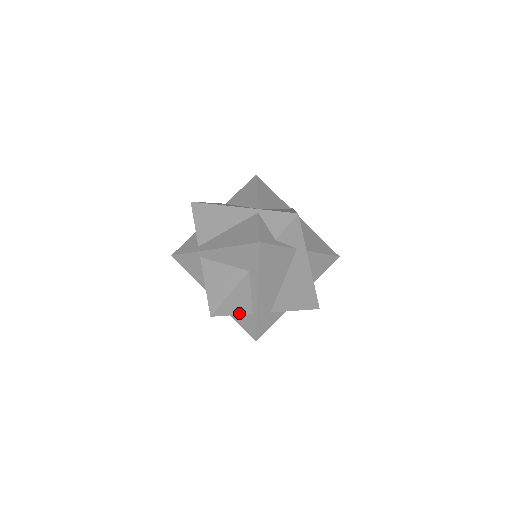
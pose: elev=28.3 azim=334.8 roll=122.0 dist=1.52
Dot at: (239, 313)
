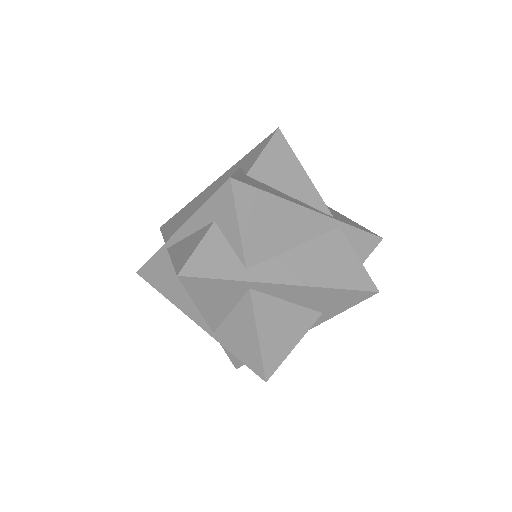
Dot at: occluded
